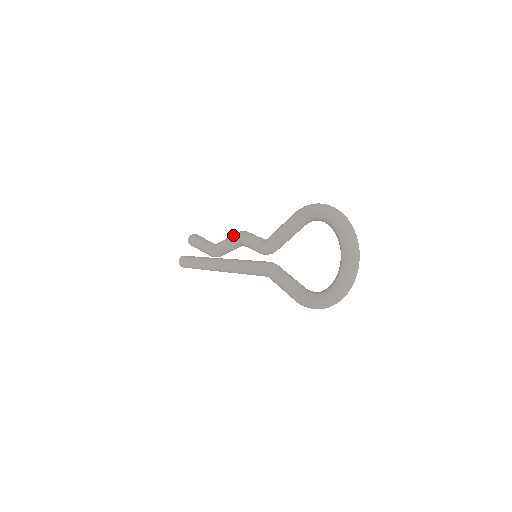
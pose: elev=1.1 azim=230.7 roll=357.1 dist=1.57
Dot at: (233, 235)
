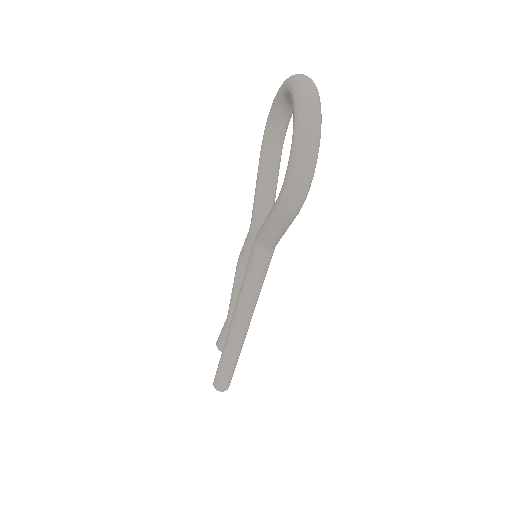
Dot at: occluded
